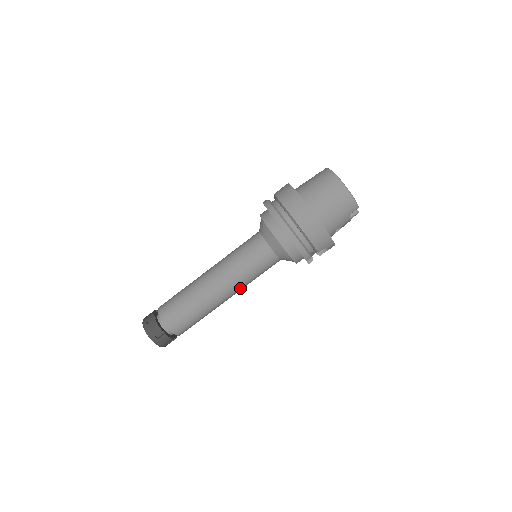
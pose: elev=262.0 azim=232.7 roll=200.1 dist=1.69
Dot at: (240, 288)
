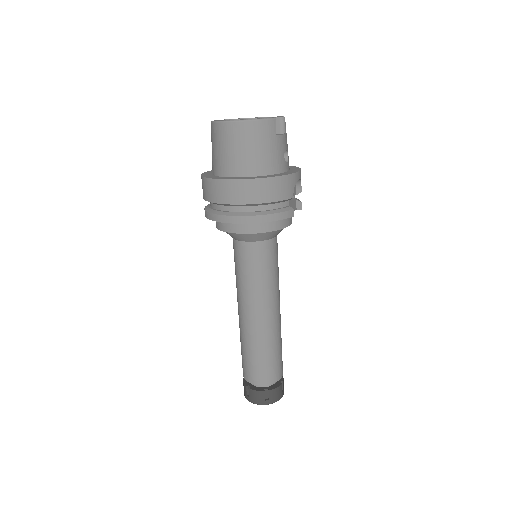
Dot at: (276, 295)
